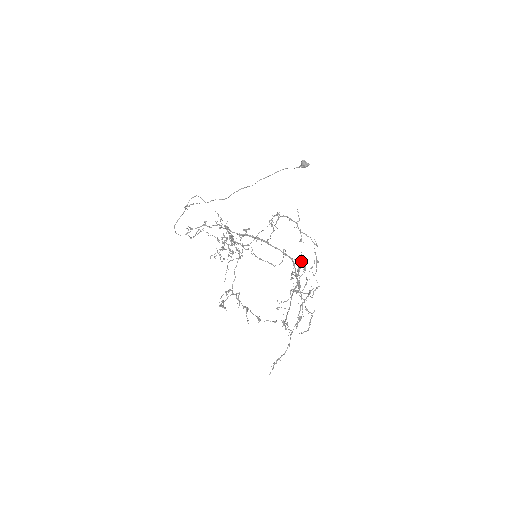
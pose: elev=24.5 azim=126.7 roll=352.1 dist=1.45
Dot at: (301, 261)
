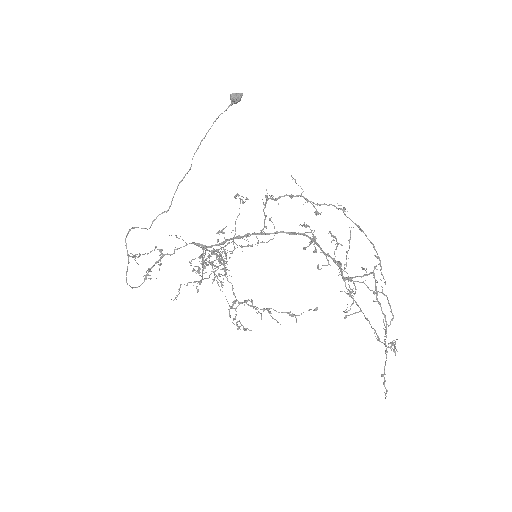
Dot at: occluded
